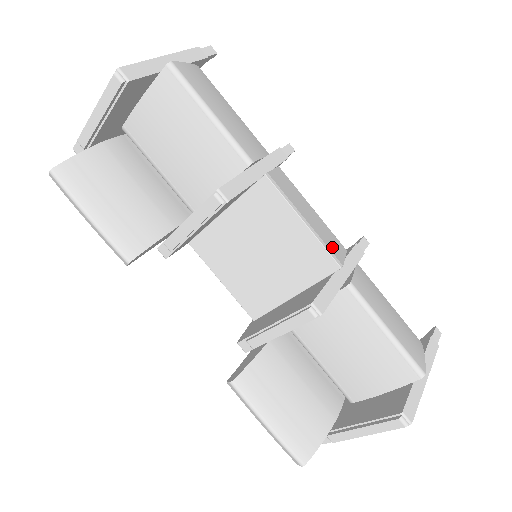
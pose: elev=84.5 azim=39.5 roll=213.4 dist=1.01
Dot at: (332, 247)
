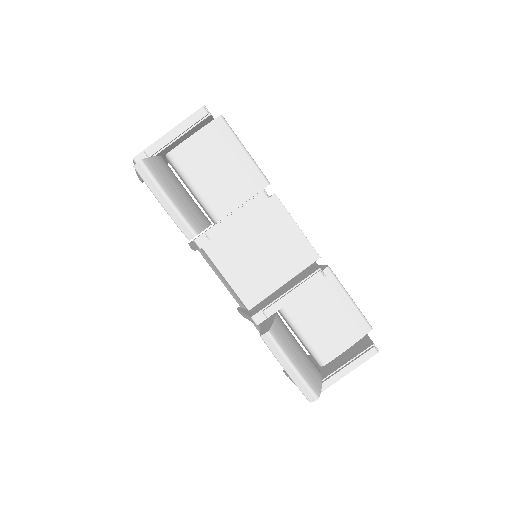
Dot at: occluded
